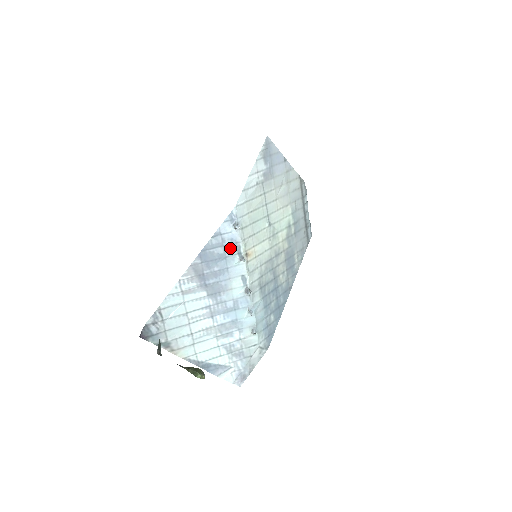
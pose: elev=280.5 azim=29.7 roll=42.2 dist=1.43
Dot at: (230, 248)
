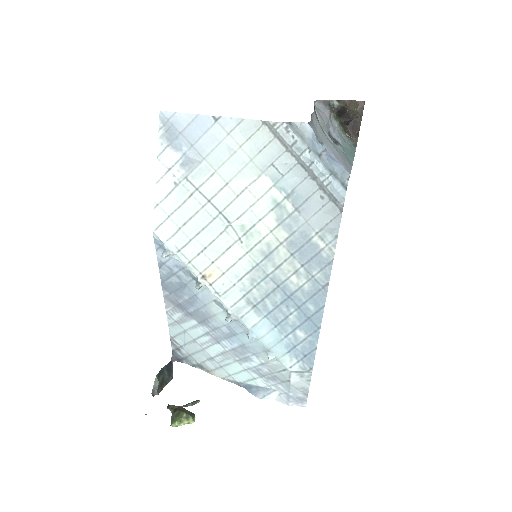
Dot at: (182, 275)
